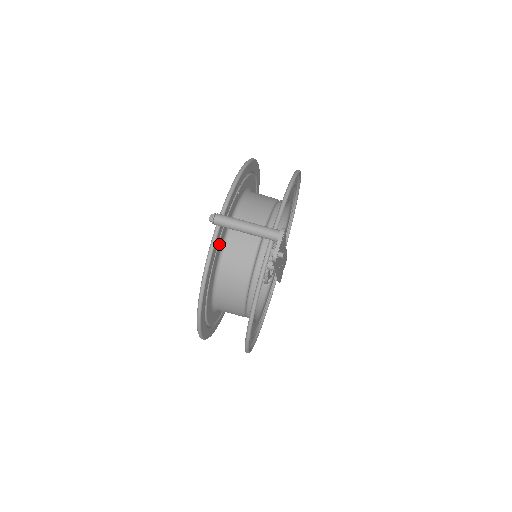
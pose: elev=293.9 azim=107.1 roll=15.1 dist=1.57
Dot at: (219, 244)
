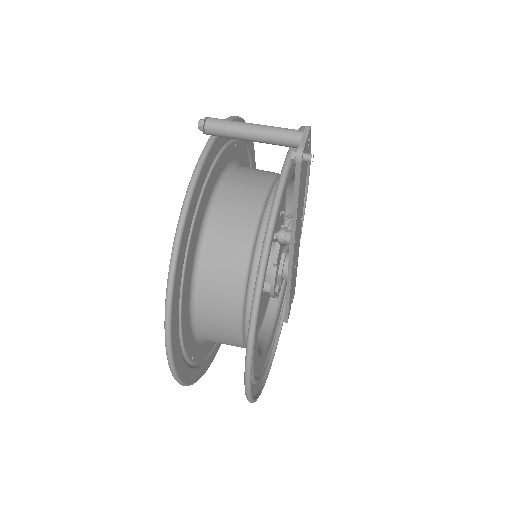
Dot at: (209, 180)
